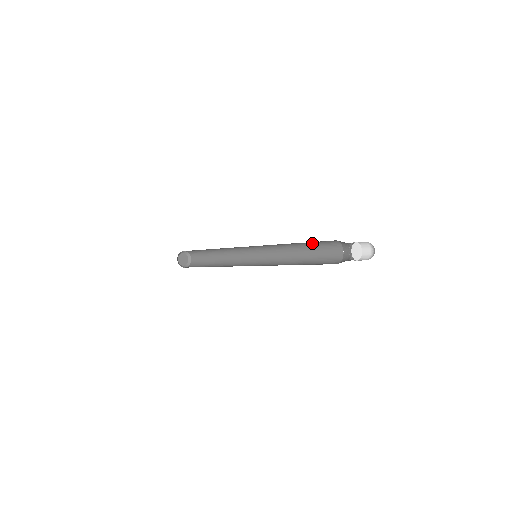
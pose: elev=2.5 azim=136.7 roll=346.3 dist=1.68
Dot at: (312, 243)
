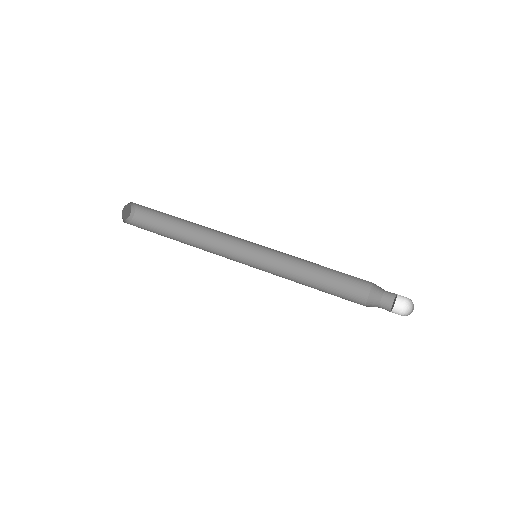
Dot at: (338, 271)
